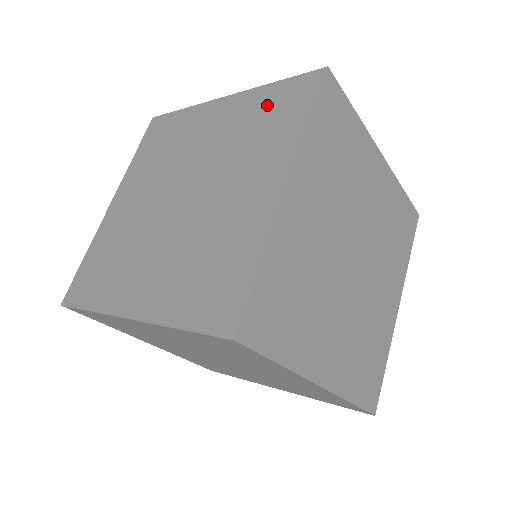
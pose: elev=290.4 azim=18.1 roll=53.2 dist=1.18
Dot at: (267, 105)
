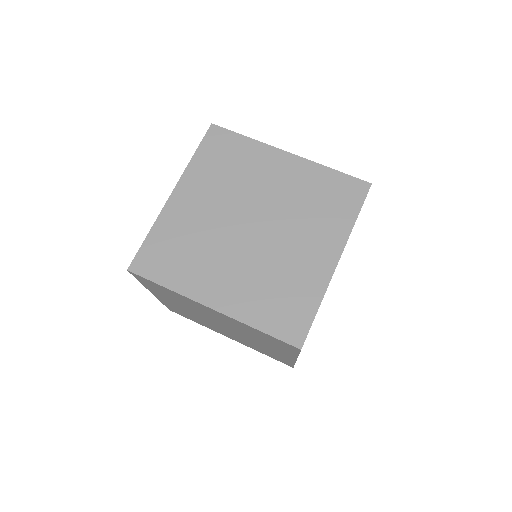
Dot at: (326, 186)
